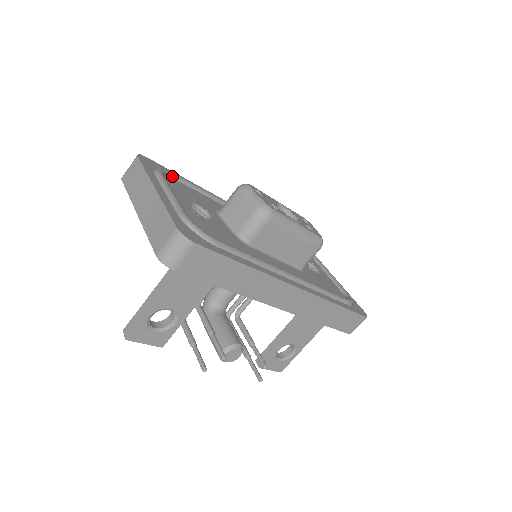
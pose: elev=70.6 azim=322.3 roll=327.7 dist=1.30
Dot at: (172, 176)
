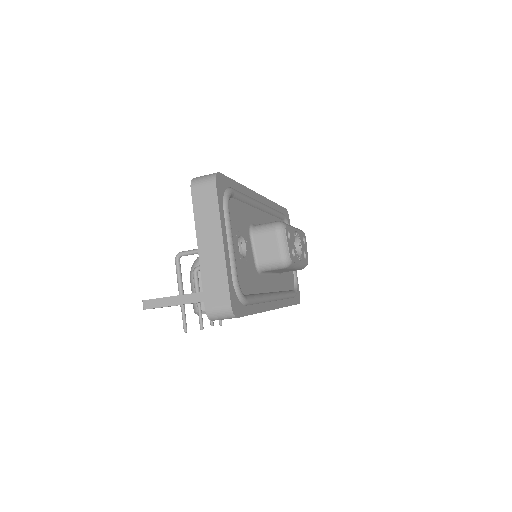
Dot at: (232, 196)
